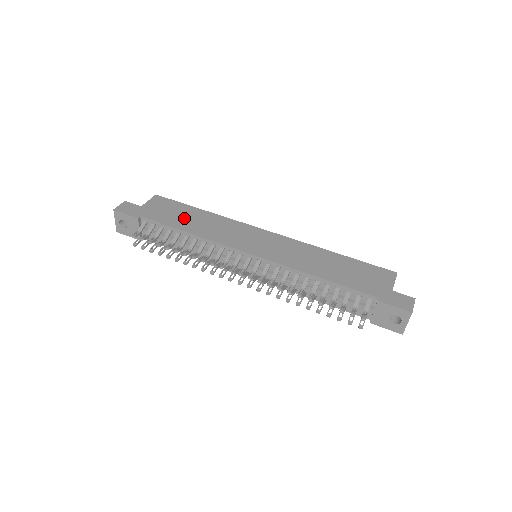
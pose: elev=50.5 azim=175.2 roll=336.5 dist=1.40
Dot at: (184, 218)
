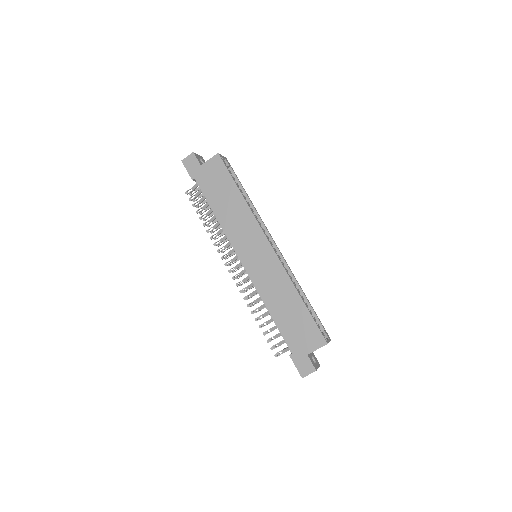
Dot at: (222, 197)
